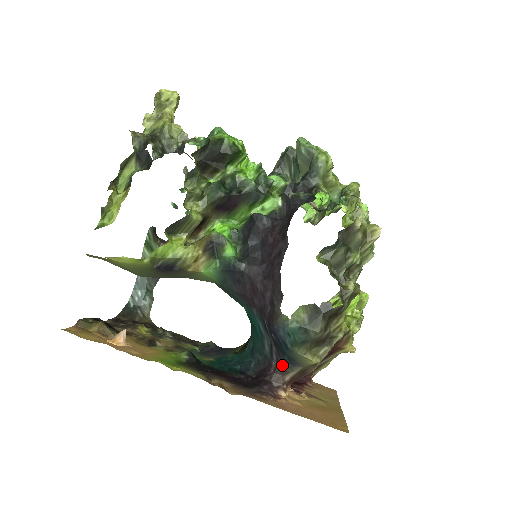
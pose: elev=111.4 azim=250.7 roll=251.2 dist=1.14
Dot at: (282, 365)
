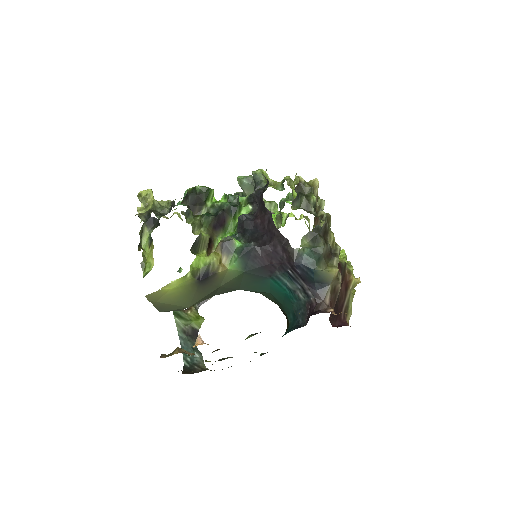
Dot at: (318, 293)
